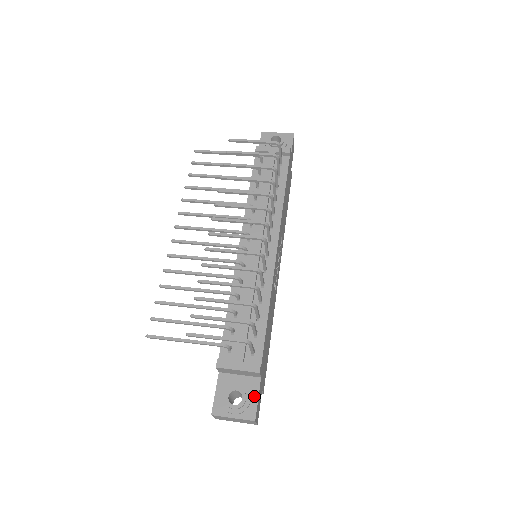
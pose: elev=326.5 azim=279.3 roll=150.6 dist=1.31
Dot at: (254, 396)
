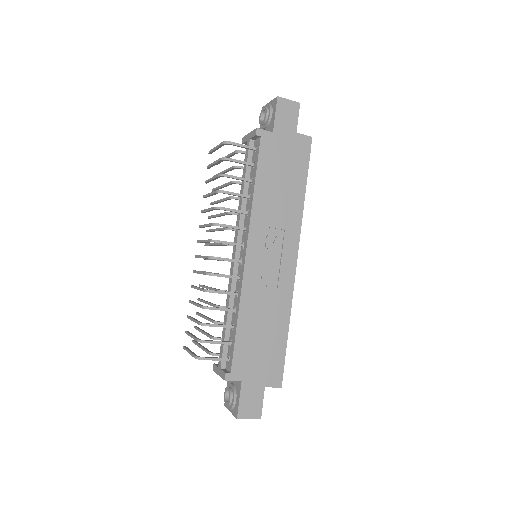
Dot at: (238, 397)
